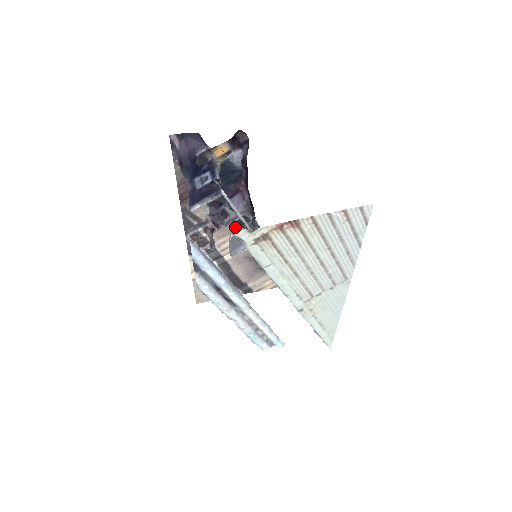
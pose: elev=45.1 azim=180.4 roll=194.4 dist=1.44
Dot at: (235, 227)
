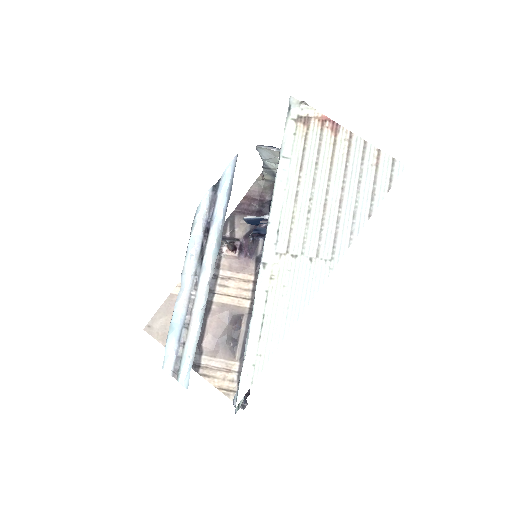
Dot at: (251, 270)
